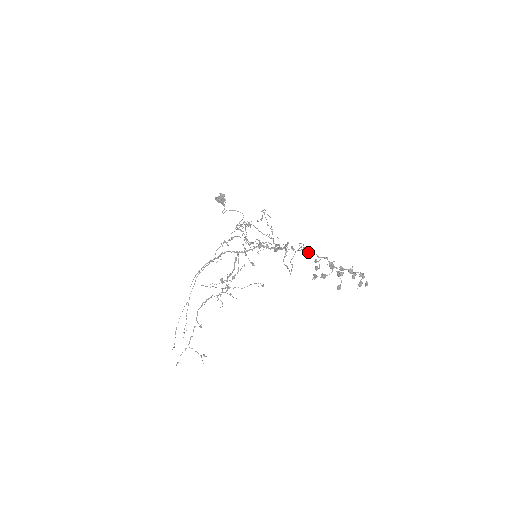
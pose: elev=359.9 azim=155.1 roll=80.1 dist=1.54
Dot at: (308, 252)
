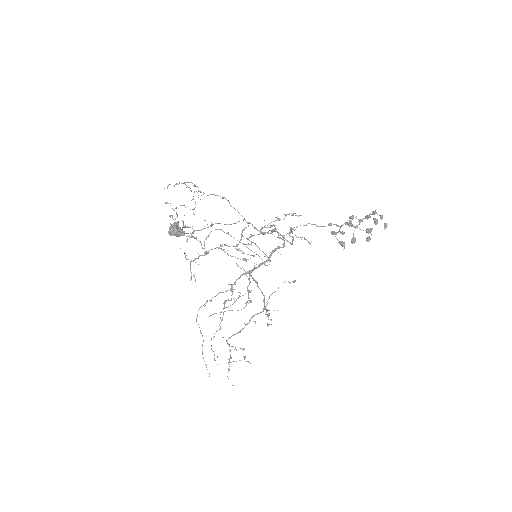
Dot at: occluded
